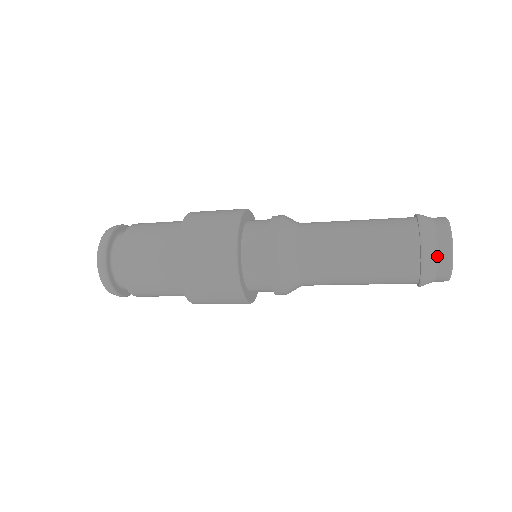
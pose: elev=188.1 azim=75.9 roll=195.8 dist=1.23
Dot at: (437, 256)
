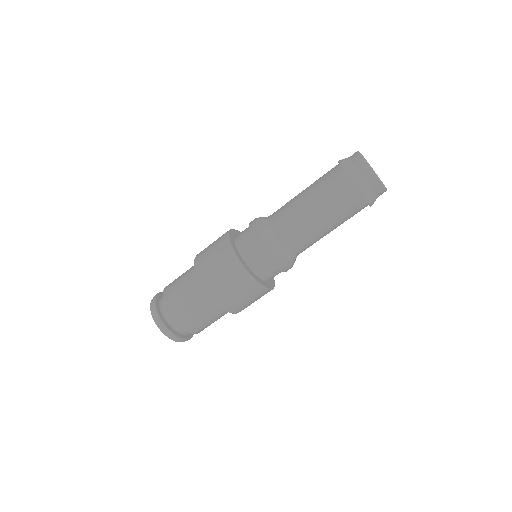
Dot at: (366, 180)
